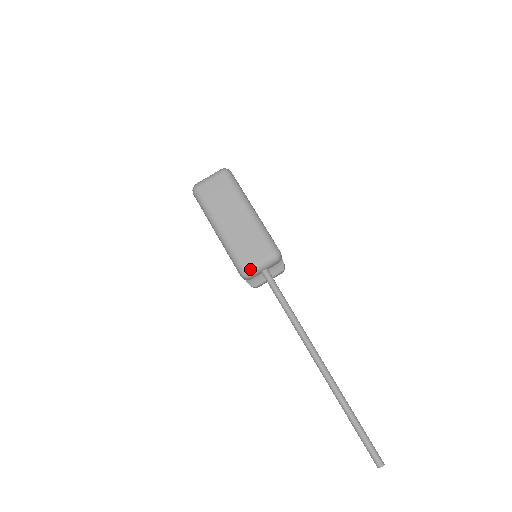
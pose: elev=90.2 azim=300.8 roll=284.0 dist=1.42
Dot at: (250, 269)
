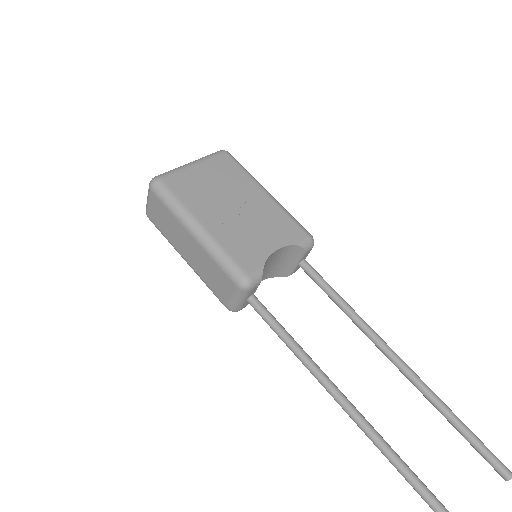
Dot at: (230, 306)
